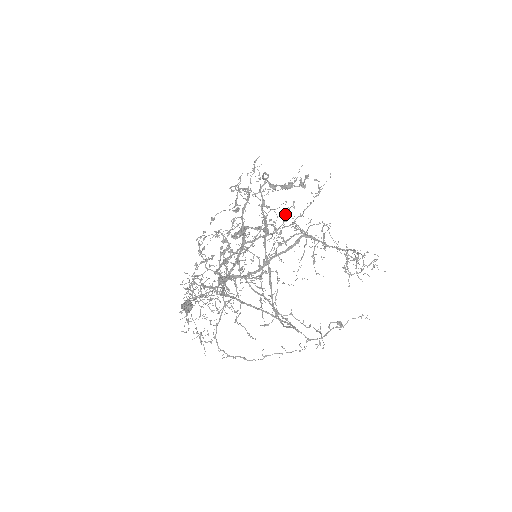
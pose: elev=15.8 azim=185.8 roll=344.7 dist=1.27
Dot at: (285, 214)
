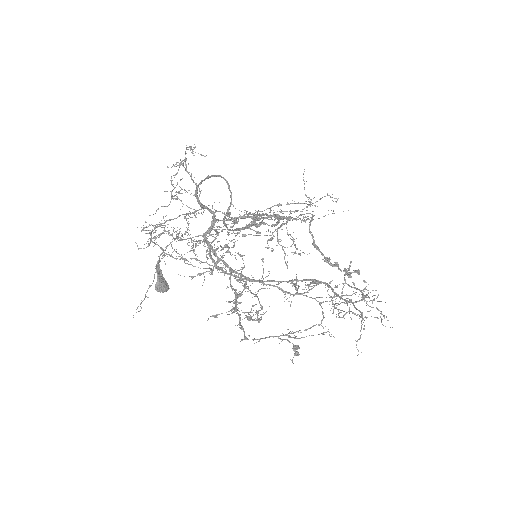
Dot at: occluded
